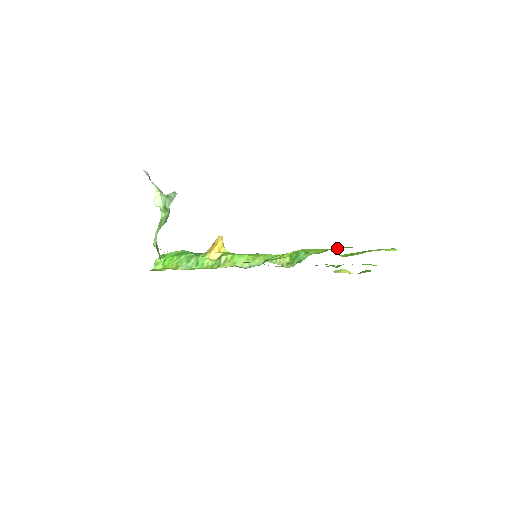
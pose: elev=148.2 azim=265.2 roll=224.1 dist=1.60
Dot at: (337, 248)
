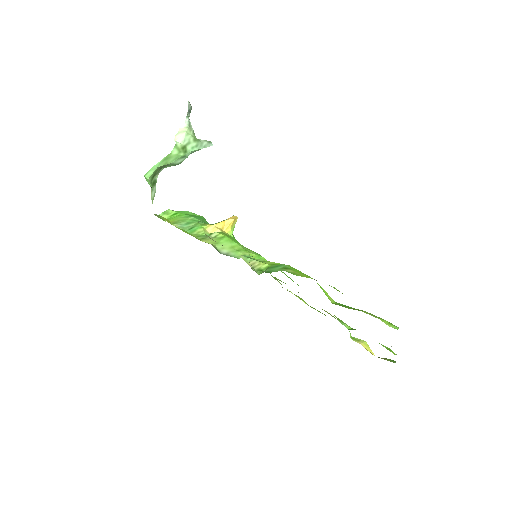
Dot at: occluded
